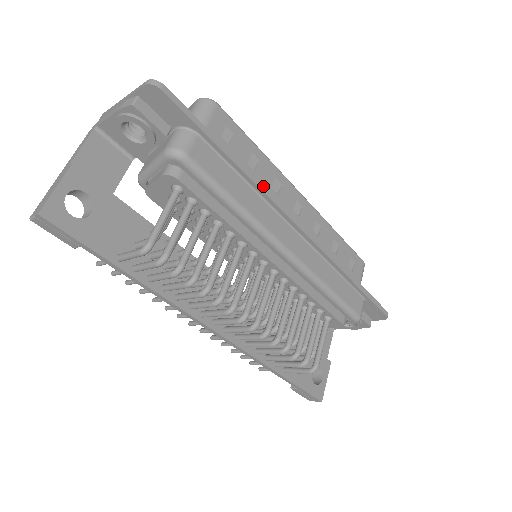
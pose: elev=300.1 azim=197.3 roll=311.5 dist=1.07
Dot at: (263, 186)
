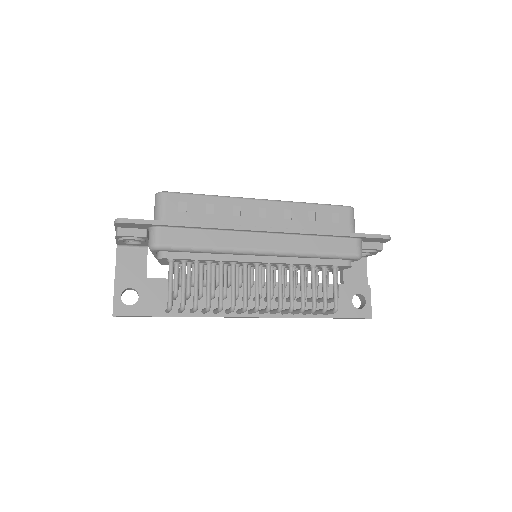
Dot at: (220, 225)
